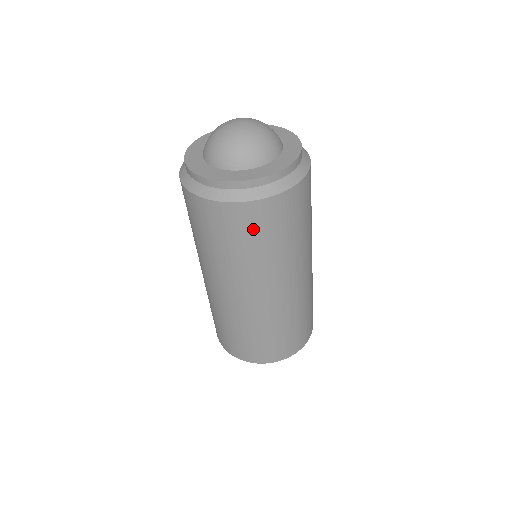
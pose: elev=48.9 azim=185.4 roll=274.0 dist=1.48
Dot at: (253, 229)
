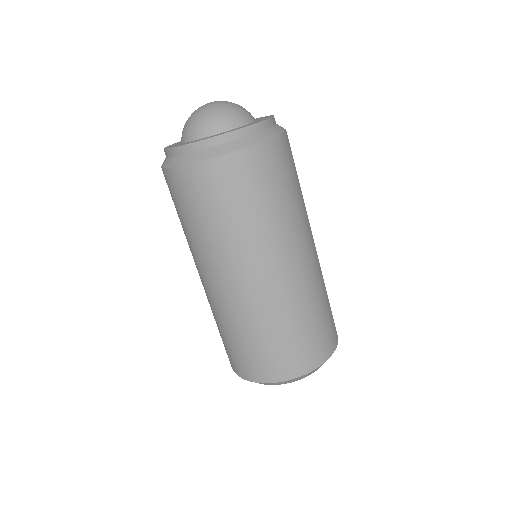
Dot at: (272, 175)
